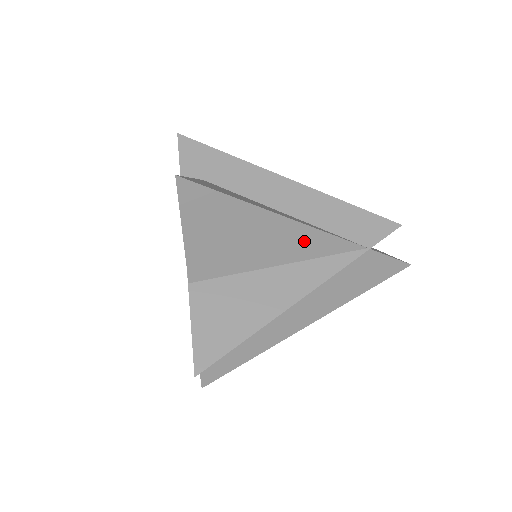
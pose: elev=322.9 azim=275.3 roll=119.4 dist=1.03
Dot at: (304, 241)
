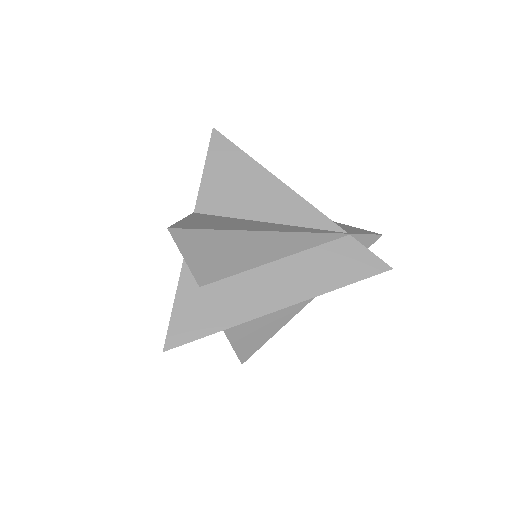
Dot at: (292, 207)
